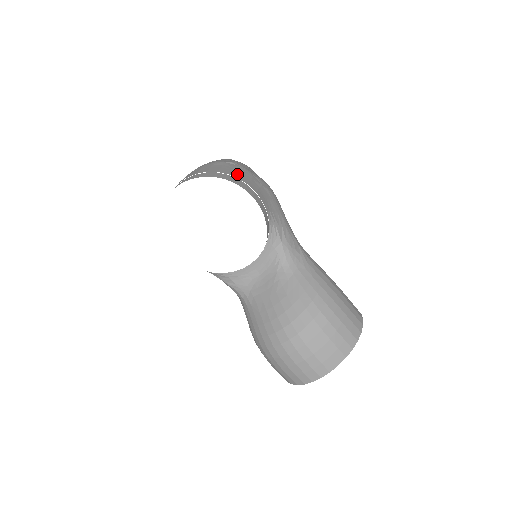
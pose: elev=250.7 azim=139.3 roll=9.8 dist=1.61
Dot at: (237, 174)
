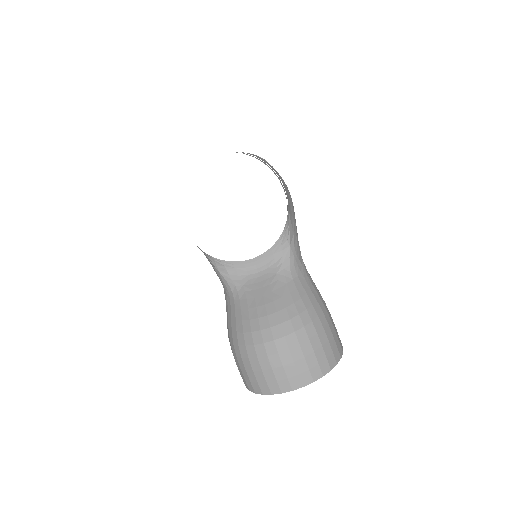
Dot at: (271, 167)
